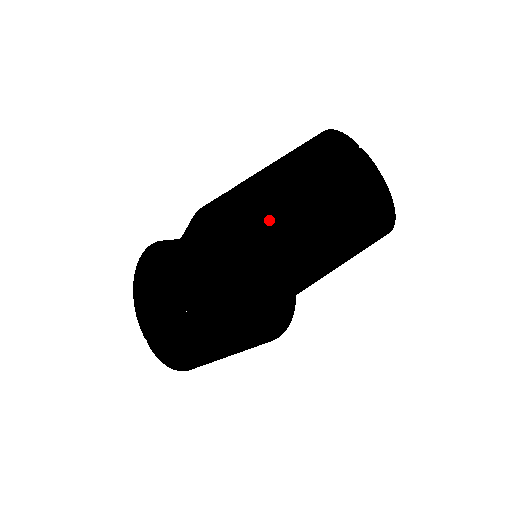
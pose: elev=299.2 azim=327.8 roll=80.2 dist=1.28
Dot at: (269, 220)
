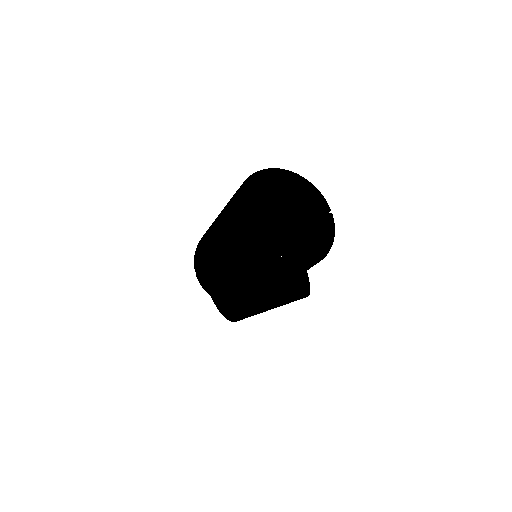
Dot at: (210, 268)
